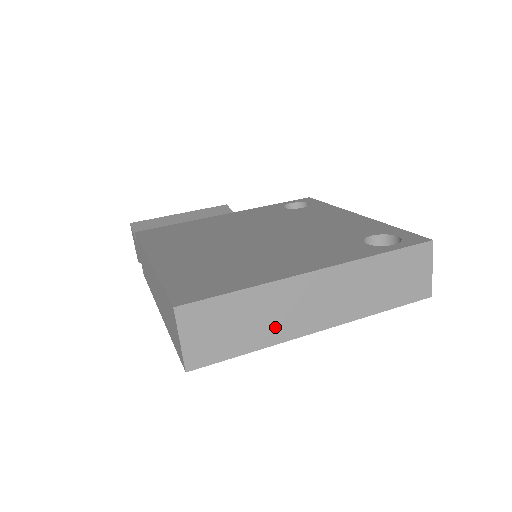
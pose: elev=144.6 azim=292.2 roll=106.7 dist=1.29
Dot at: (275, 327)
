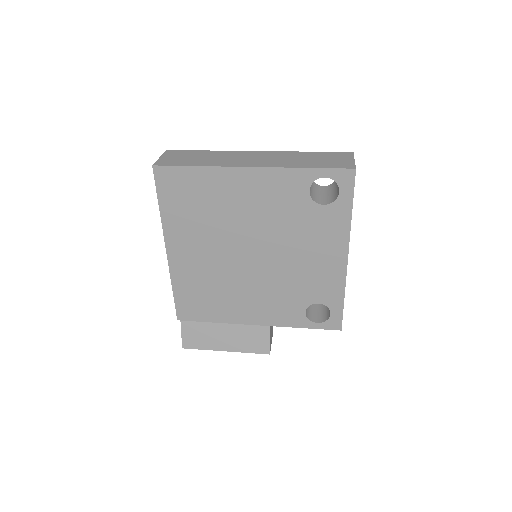
Dot at: (219, 162)
